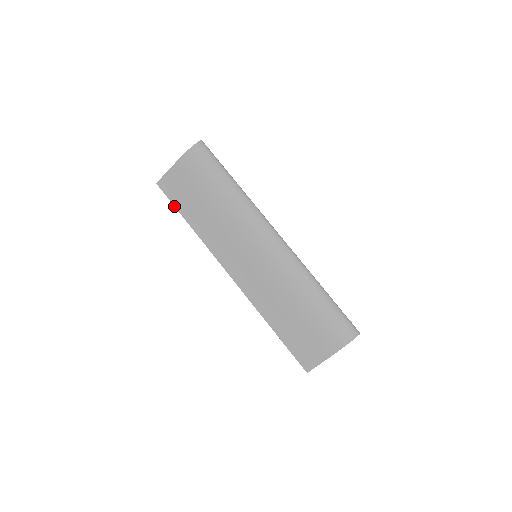
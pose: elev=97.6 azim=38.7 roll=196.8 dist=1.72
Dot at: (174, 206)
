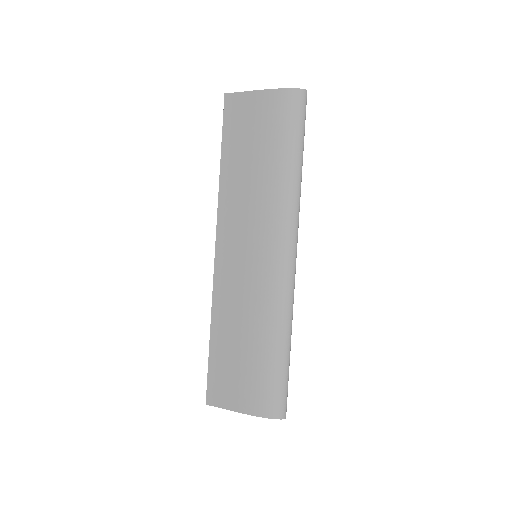
Dot at: (222, 133)
